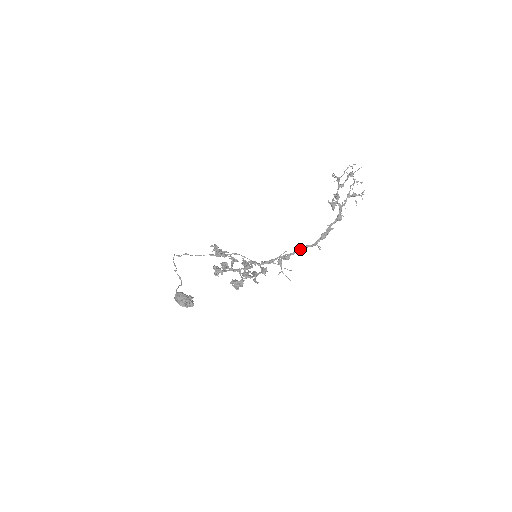
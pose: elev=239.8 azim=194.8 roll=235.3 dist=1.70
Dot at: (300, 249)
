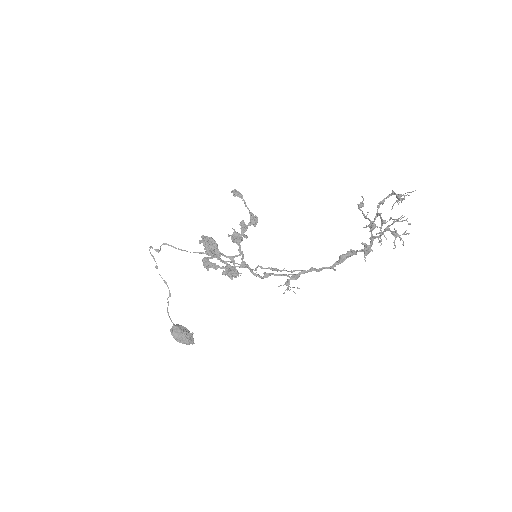
Dot at: (312, 270)
